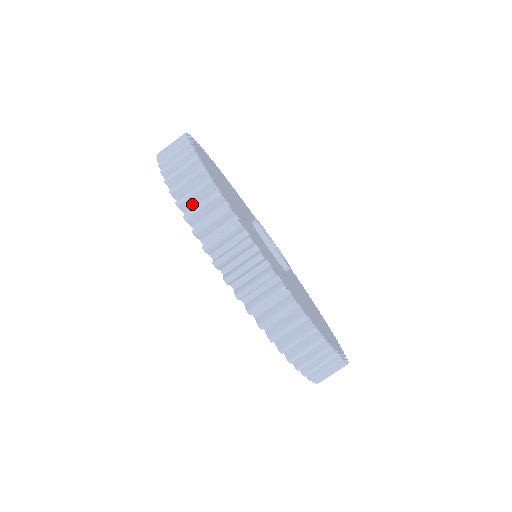
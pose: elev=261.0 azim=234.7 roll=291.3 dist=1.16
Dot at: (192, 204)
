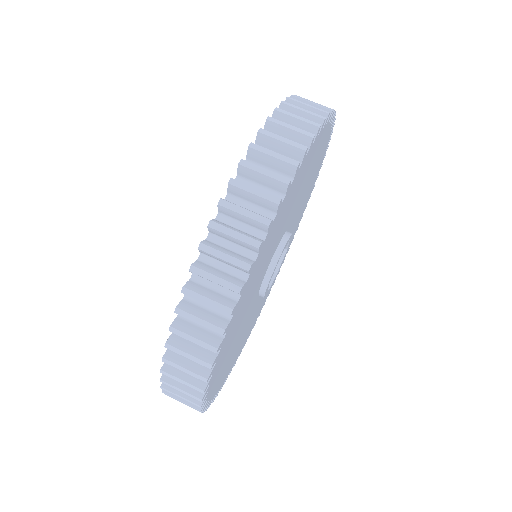
Dot at: (223, 236)
